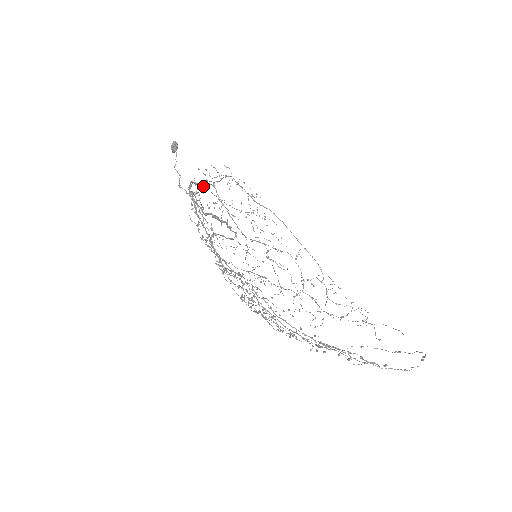
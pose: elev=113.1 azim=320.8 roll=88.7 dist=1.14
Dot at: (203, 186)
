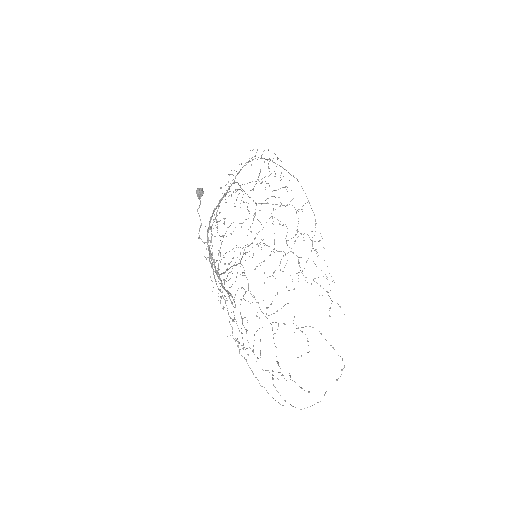
Dot at: (223, 197)
